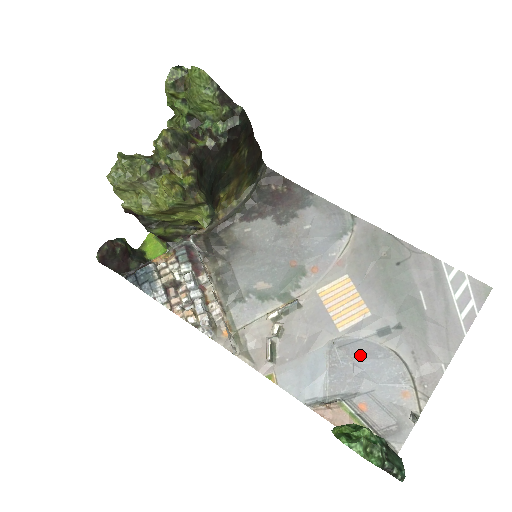
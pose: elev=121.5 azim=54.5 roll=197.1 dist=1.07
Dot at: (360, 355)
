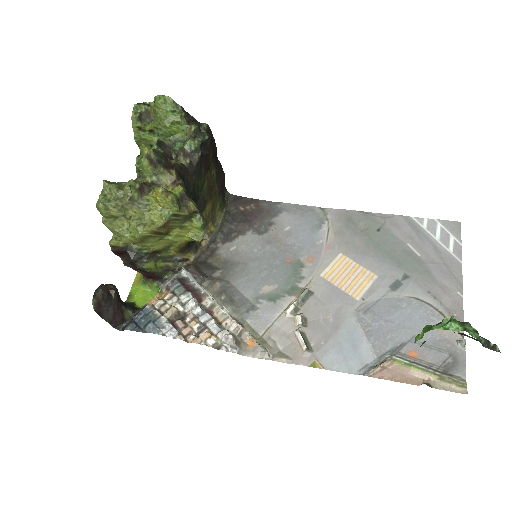
Dot at: (386, 312)
